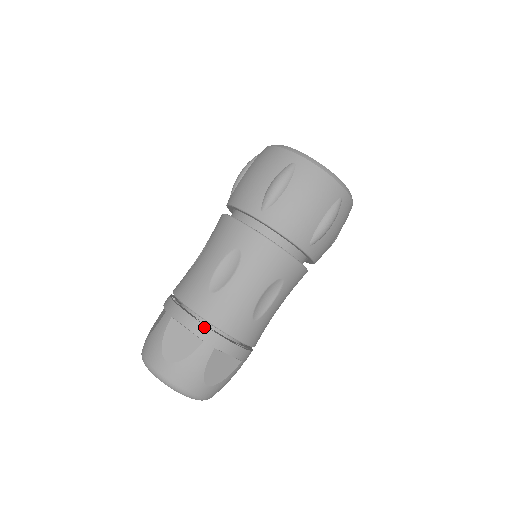
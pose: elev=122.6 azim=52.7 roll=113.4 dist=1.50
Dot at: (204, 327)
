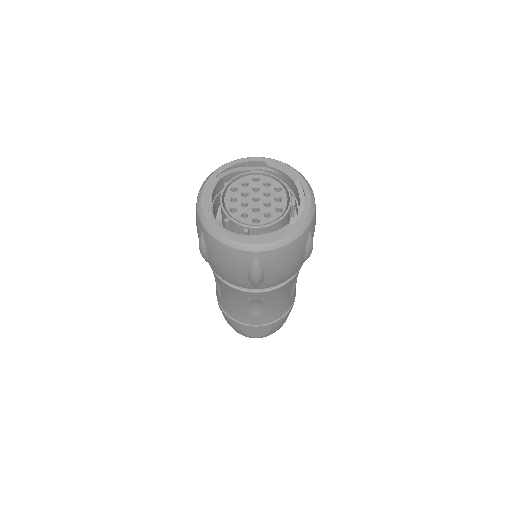
Dot at: (267, 326)
